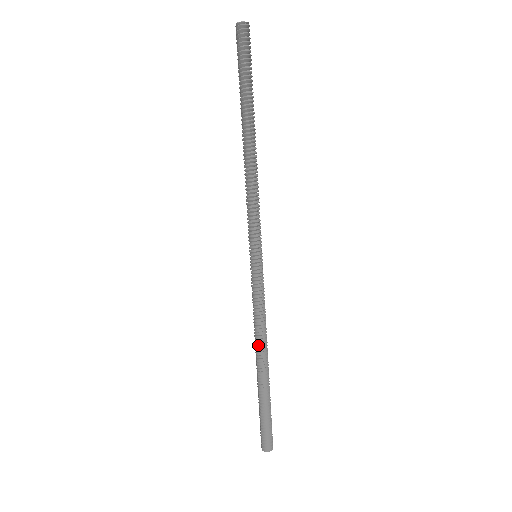
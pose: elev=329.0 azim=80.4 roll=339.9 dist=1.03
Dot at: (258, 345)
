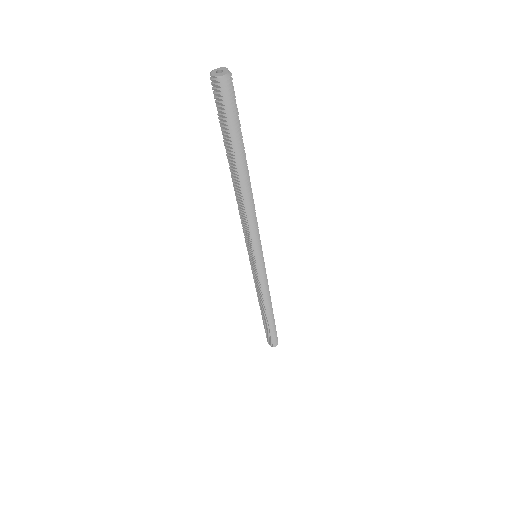
Dot at: (266, 304)
